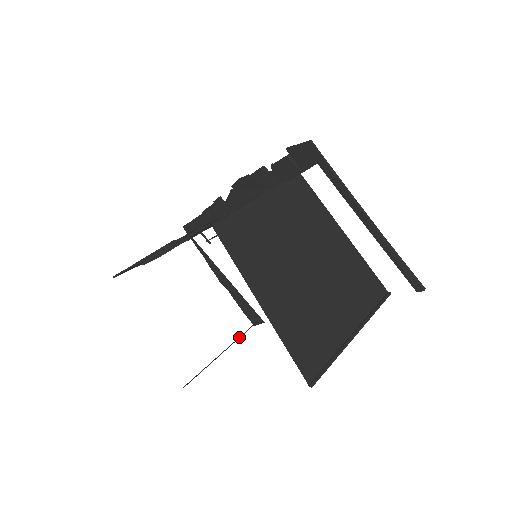
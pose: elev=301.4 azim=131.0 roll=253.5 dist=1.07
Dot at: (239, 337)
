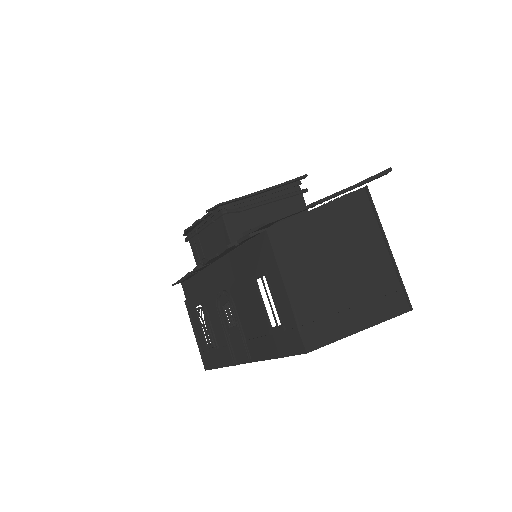
Dot at: occluded
